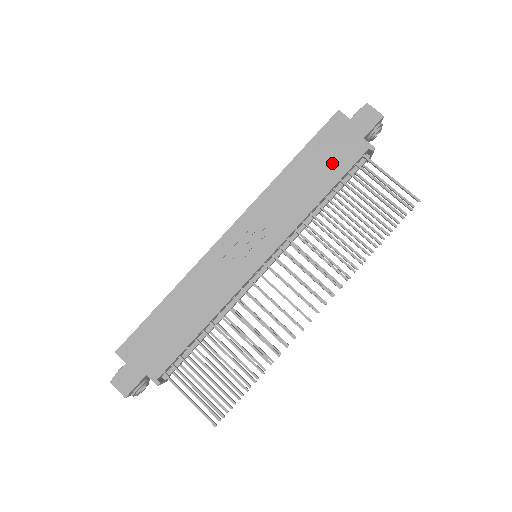
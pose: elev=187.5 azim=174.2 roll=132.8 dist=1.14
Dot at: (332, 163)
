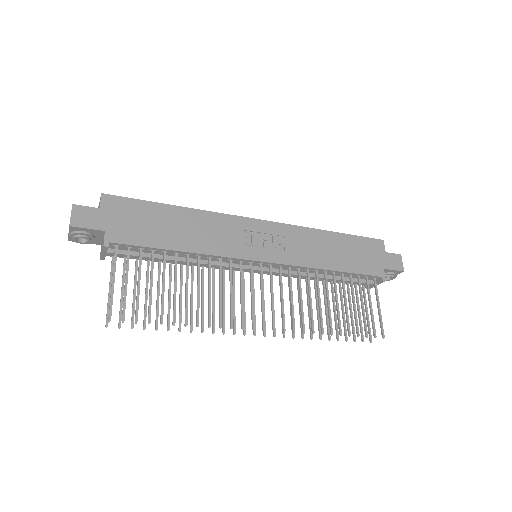
Dot at: (356, 260)
